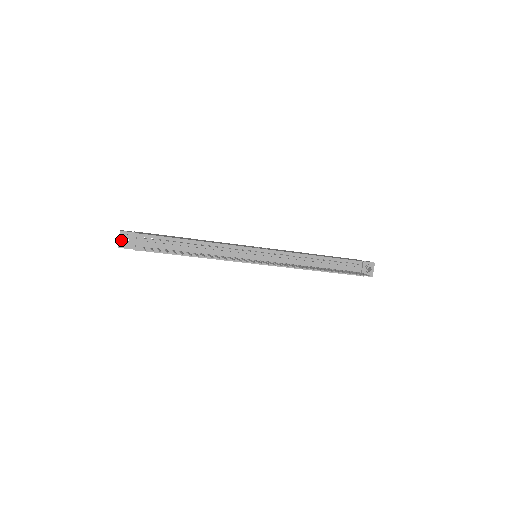
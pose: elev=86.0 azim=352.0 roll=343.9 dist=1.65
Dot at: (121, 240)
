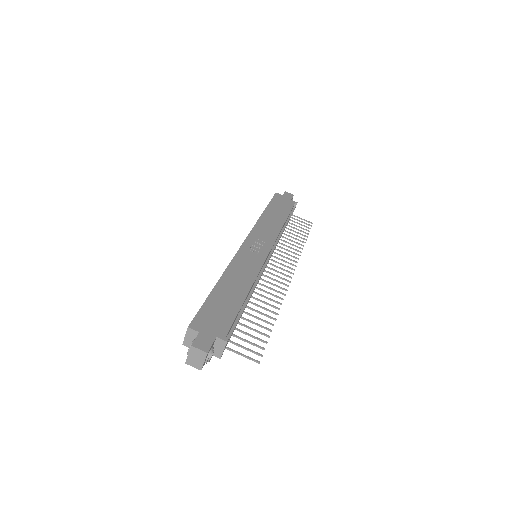
Dot at: (207, 361)
